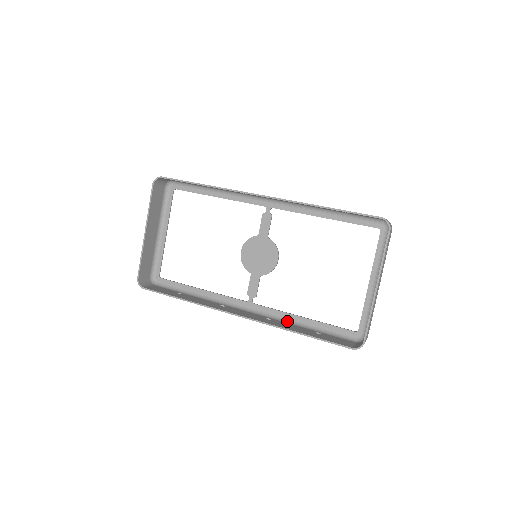
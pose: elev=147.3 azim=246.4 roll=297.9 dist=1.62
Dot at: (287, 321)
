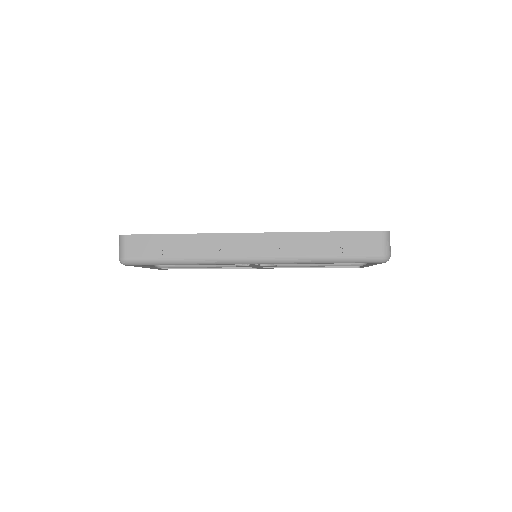
Dot at: (300, 259)
